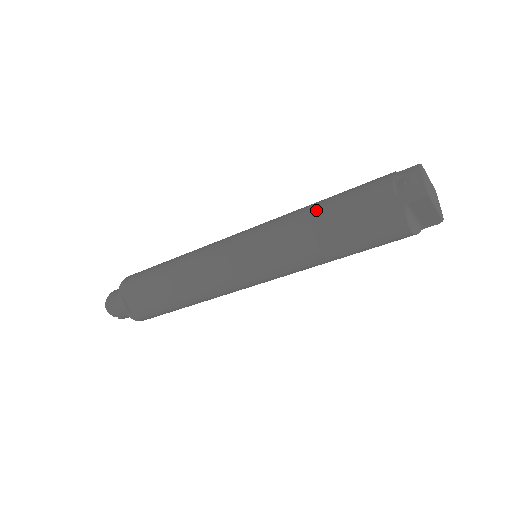
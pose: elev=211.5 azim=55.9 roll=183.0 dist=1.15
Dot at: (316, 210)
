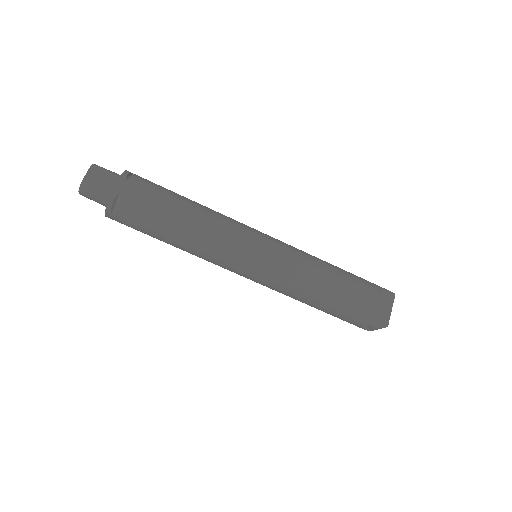
Dot at: occluded
